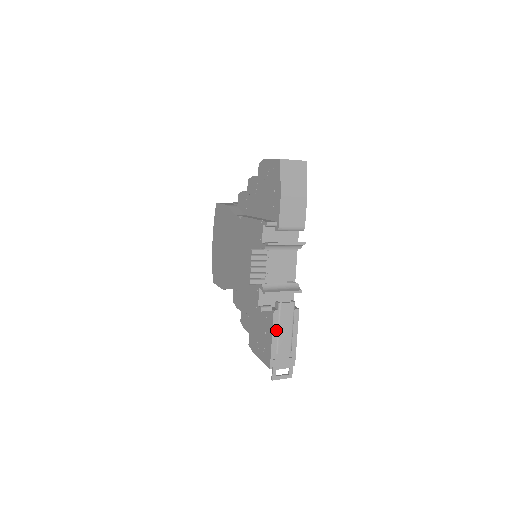
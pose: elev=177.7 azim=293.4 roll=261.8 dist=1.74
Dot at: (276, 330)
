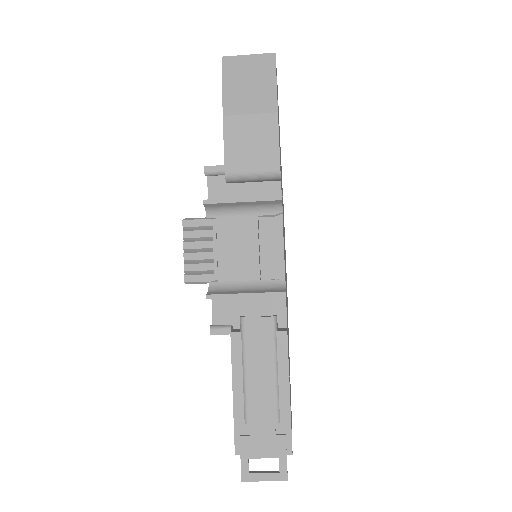
Dot at: (240, 373)
